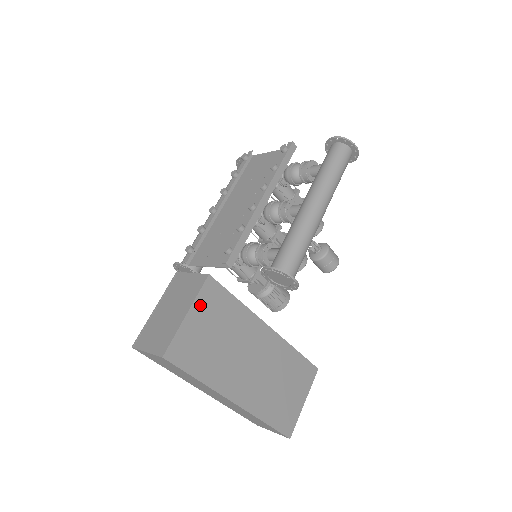
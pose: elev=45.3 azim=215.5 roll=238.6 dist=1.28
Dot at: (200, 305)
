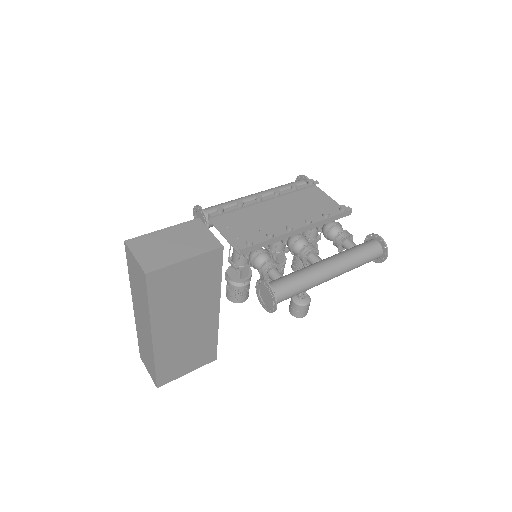
Dot at: (199, 261)
